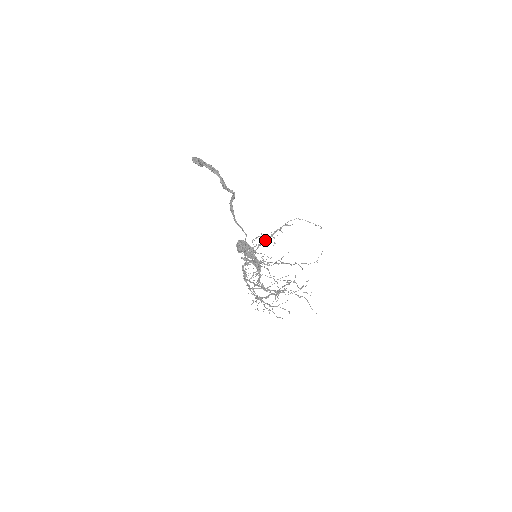
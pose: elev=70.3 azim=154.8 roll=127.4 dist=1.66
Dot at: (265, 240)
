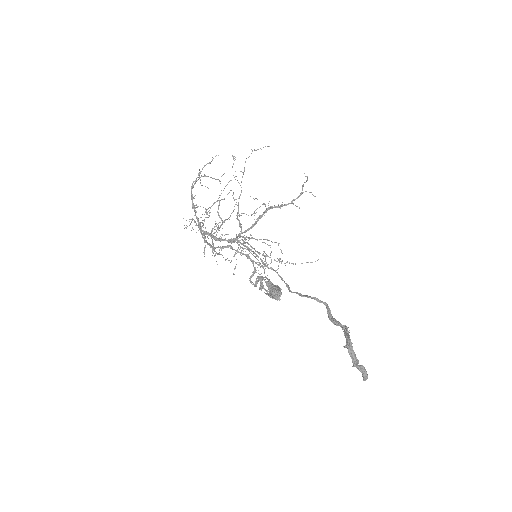
Dot at: occluded
